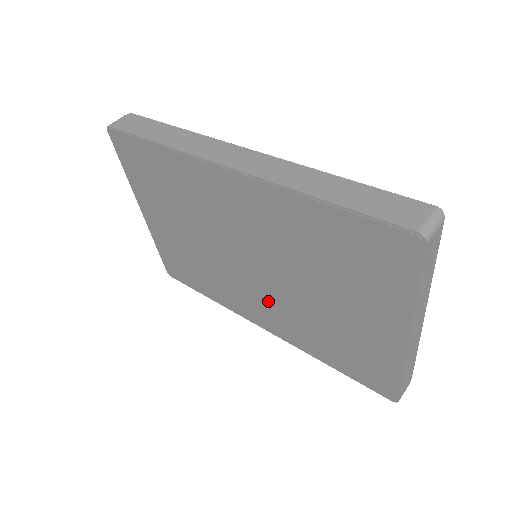
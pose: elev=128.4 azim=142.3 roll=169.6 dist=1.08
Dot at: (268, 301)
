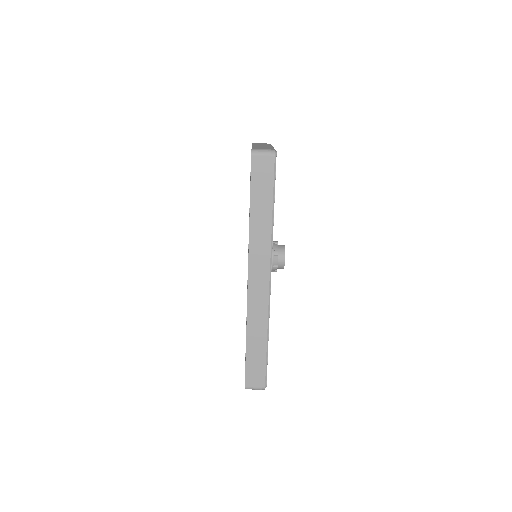
Dot at: occluded
